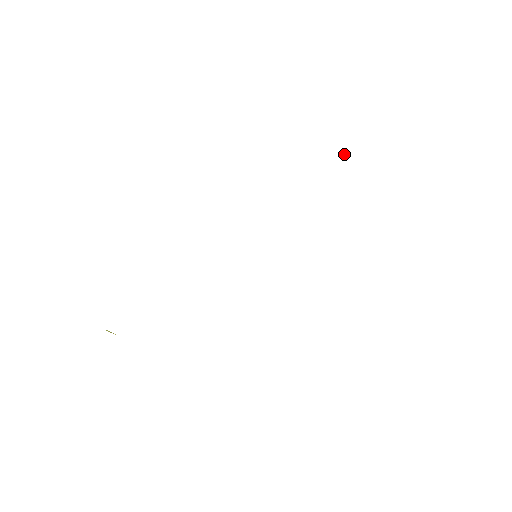
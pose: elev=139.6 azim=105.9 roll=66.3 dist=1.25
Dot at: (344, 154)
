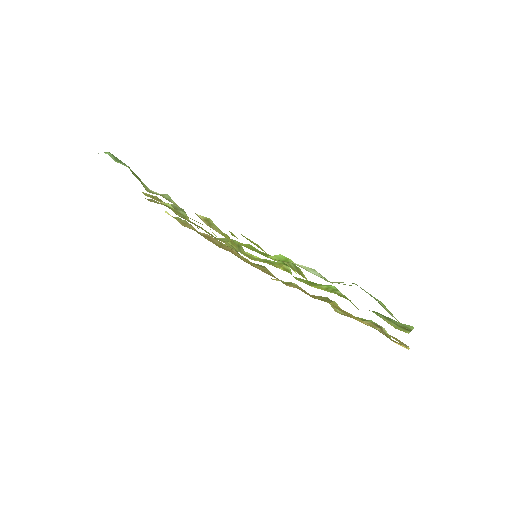
Dot at: occluded
